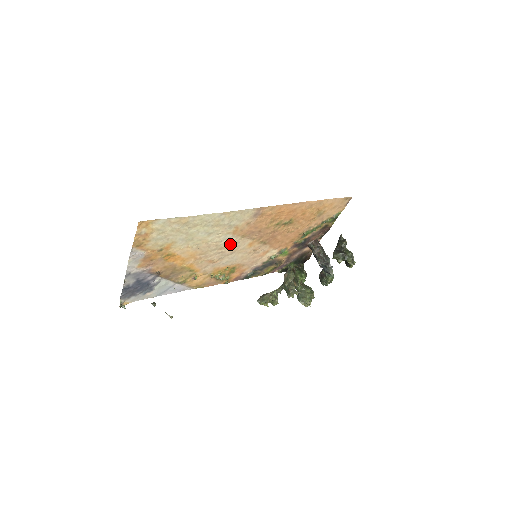
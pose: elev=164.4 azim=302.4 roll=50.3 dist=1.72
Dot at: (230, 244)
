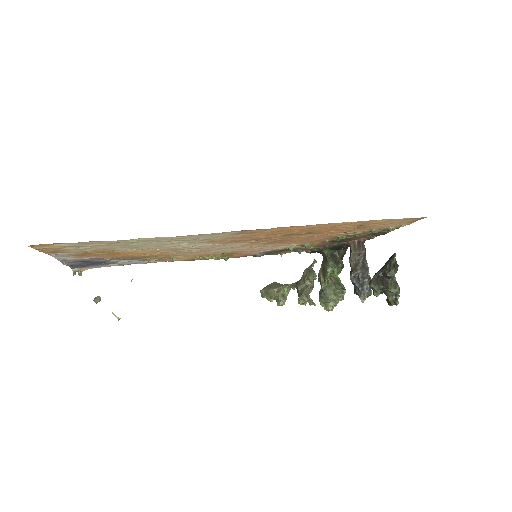
Dot at: (210, 246)
